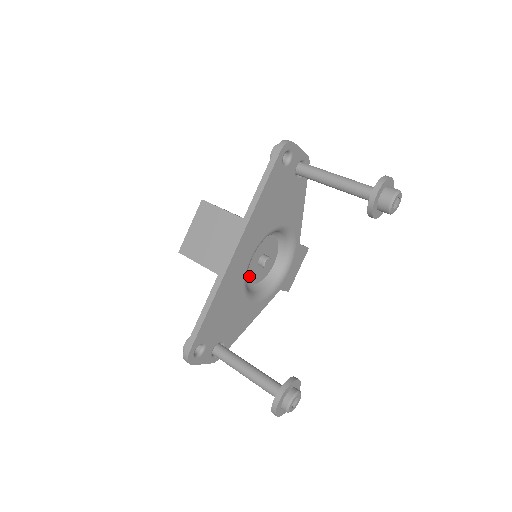
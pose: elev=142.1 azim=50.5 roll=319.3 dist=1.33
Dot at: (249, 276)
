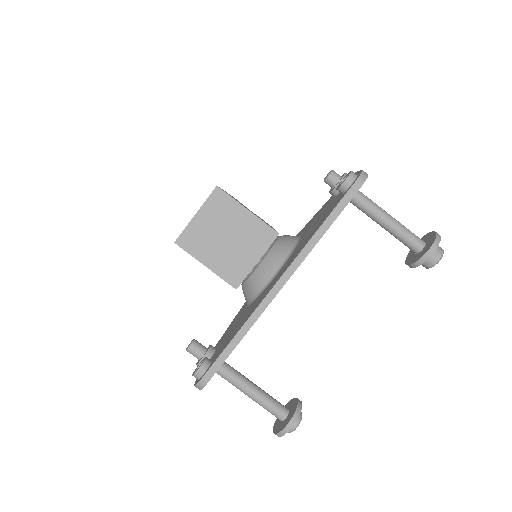
Dot at: occluded
